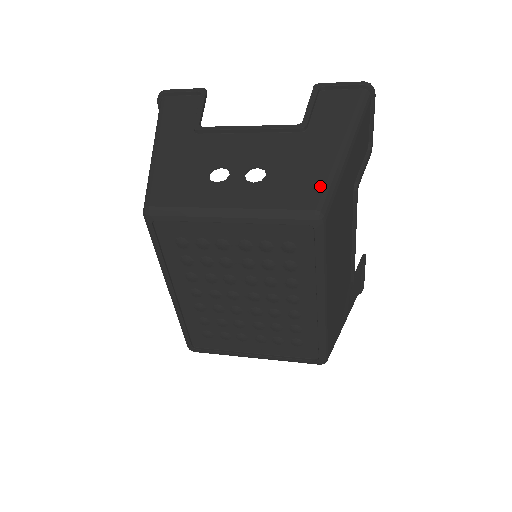
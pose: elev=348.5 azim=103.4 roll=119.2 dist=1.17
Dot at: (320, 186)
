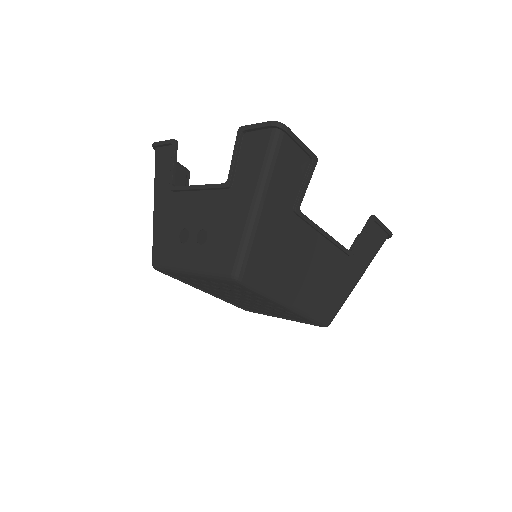
Dot at: (235, 251)
